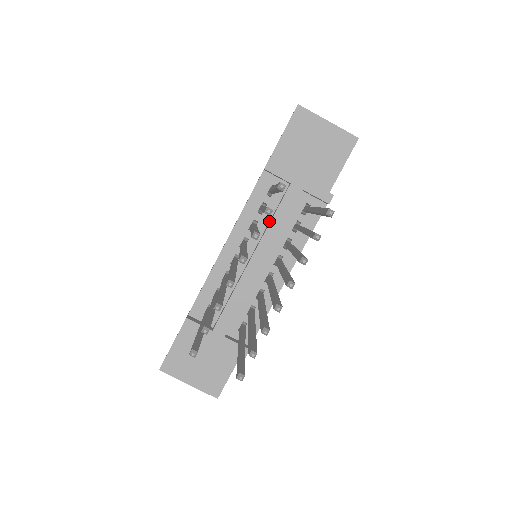
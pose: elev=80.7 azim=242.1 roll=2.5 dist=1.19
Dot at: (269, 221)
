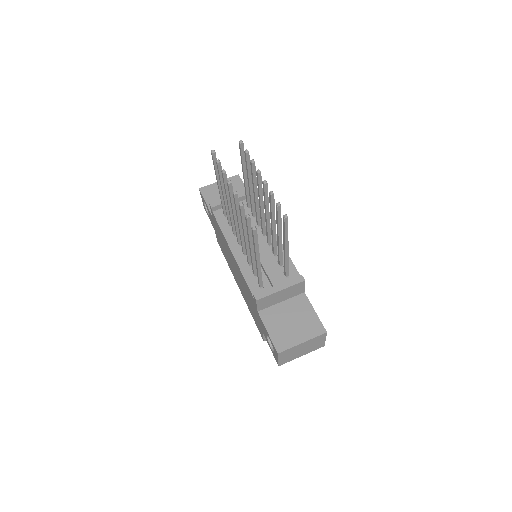
Dot at: occluded
